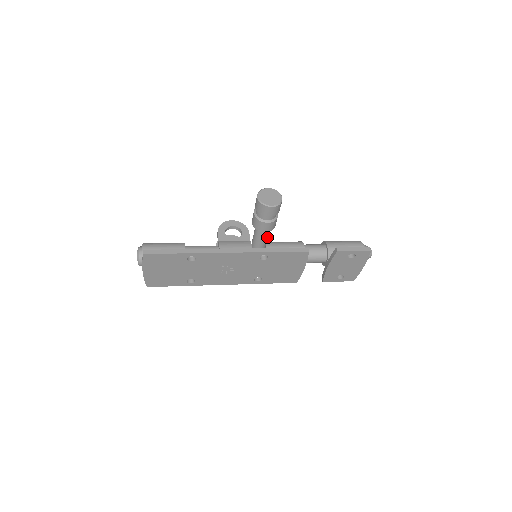
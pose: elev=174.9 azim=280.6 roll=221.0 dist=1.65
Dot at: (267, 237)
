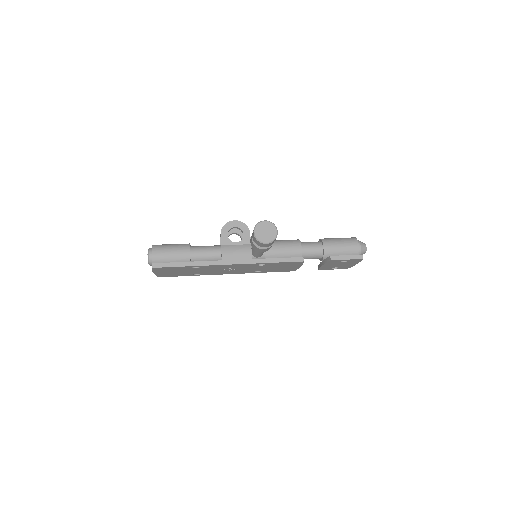
Dot at: occluded
